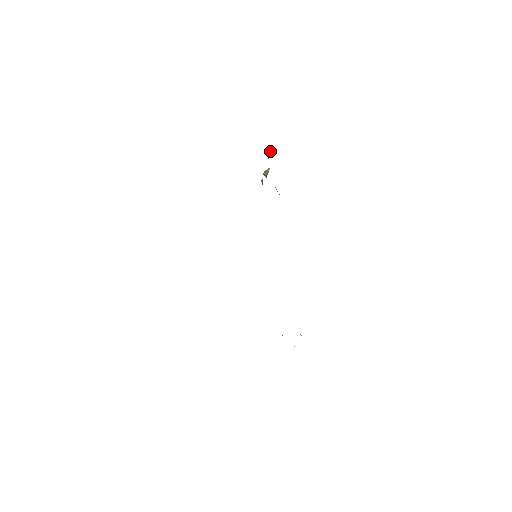
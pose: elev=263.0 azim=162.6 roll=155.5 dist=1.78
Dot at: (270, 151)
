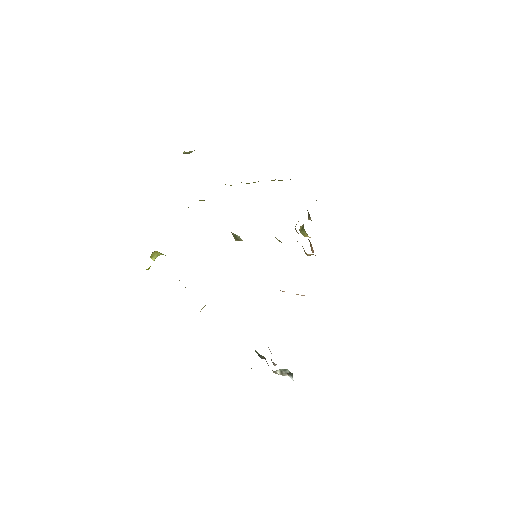
Dot at: occluded
